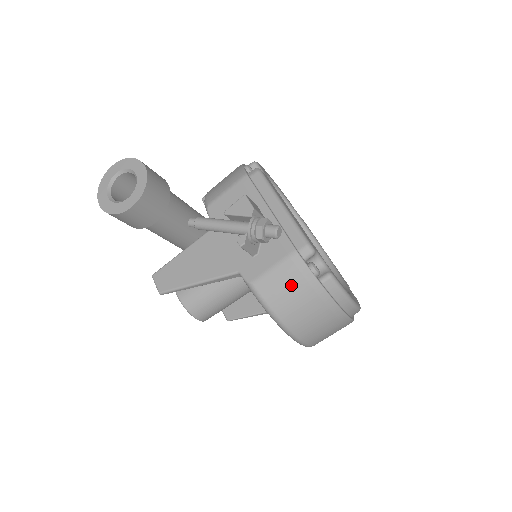
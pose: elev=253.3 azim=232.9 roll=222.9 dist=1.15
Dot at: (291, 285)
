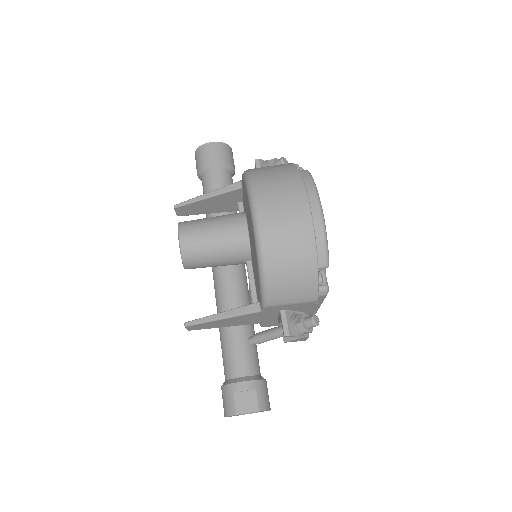
Dot at: (274, 166)
